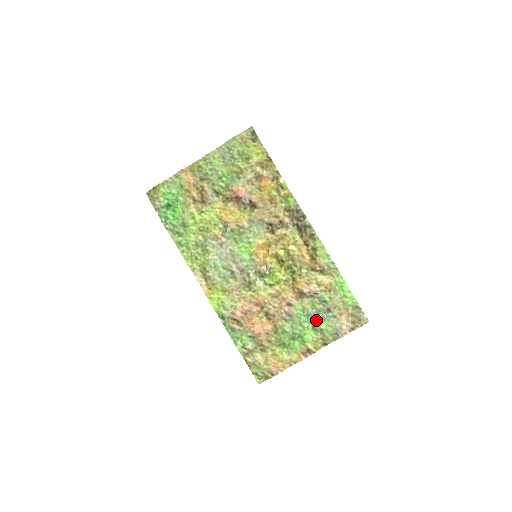
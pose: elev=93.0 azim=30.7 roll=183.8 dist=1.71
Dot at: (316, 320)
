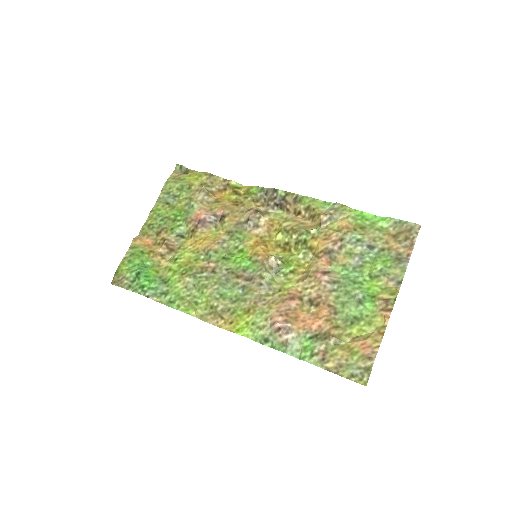
Dot at: (367, 267)
